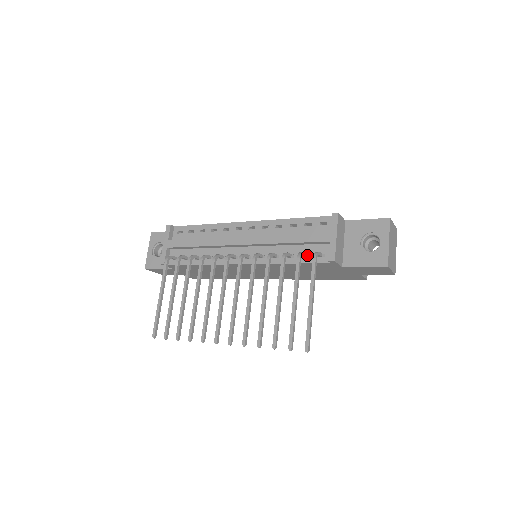
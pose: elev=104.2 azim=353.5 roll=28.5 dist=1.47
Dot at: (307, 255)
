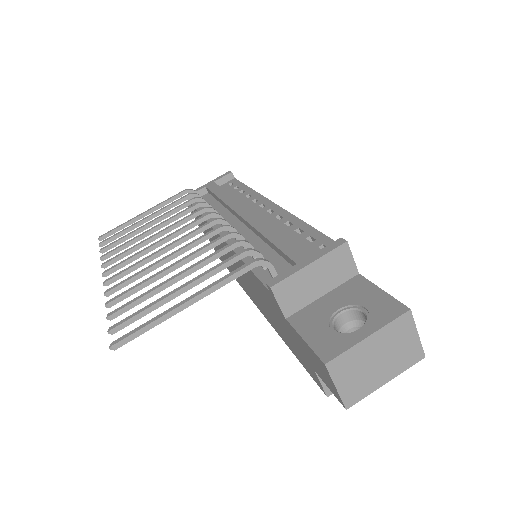
Dot at: occluded
